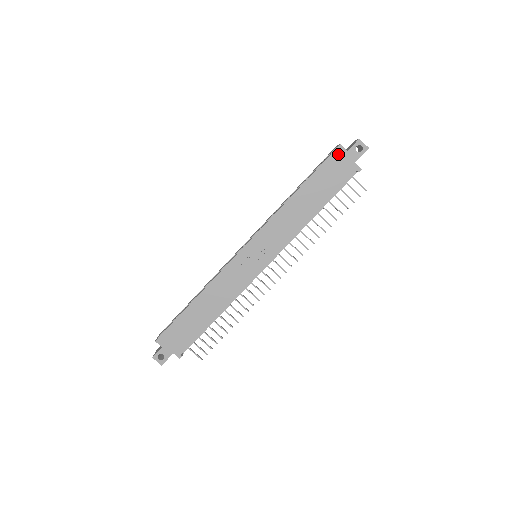
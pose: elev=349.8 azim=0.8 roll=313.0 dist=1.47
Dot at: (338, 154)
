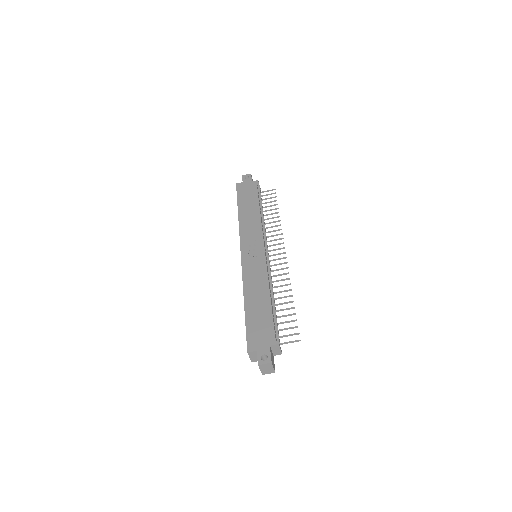
Dot at: (240, 186)
